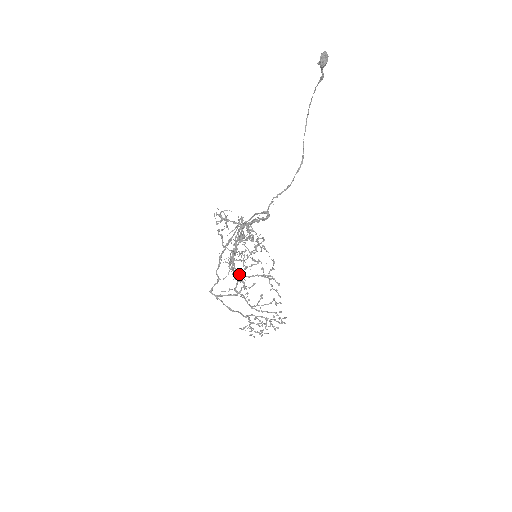
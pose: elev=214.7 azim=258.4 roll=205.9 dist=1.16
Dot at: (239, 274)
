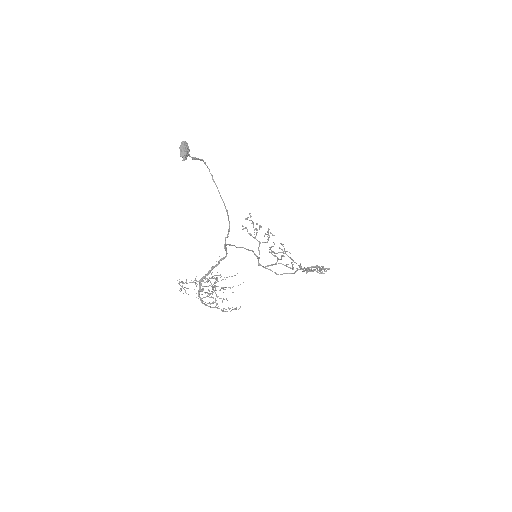
Dot at: (224, 299)
